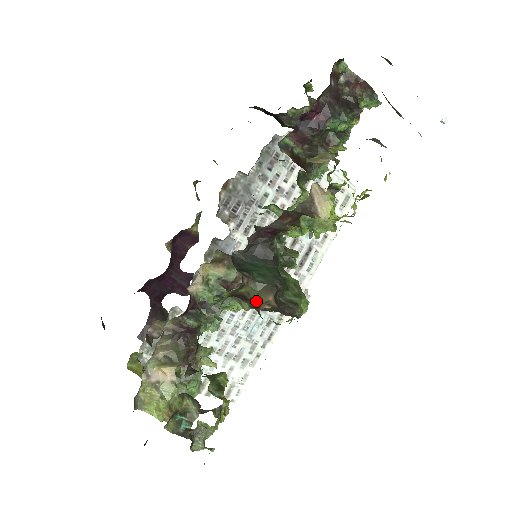
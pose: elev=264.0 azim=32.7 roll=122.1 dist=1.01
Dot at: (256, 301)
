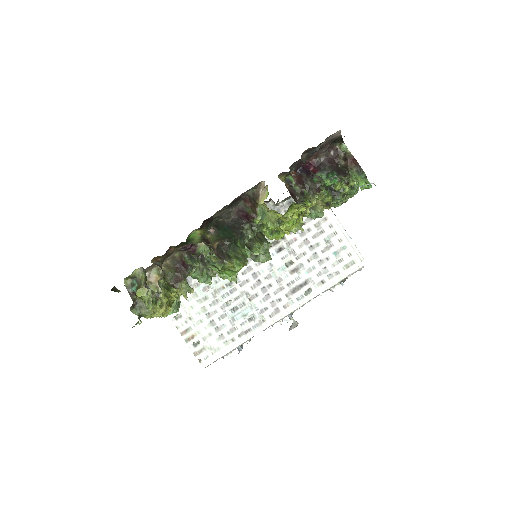
Dot at: occluded
